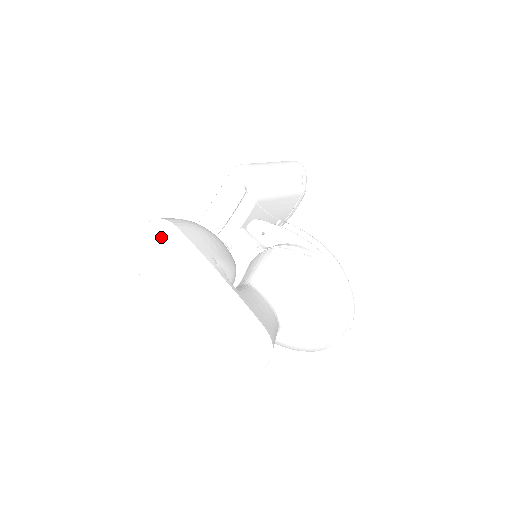
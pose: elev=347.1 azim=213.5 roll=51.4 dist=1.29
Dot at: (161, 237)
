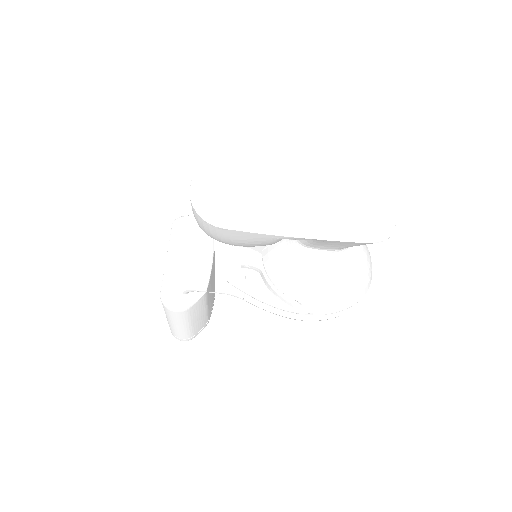
Dot at: (221, 171)
